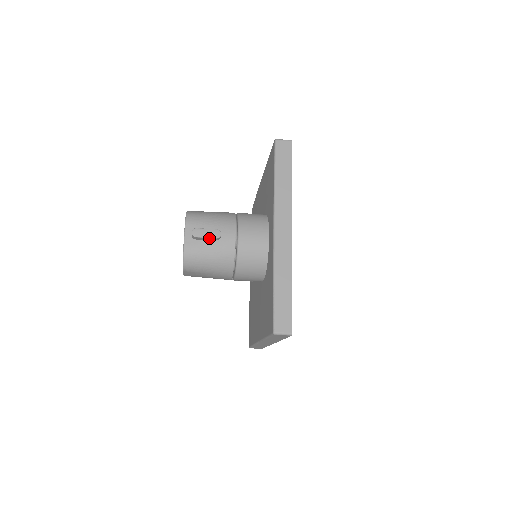
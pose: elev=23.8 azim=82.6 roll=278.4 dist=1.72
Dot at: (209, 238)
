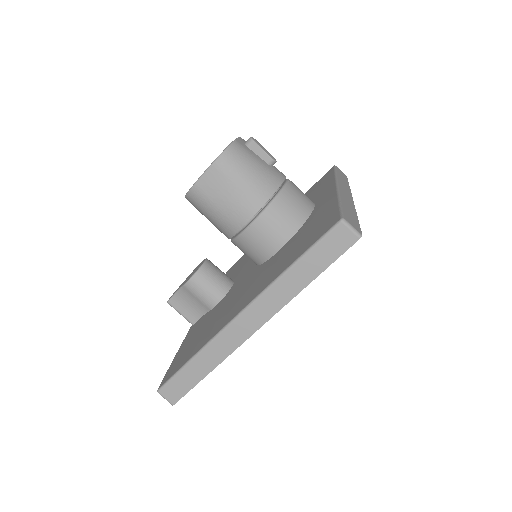
Dot at: (264, 153)
